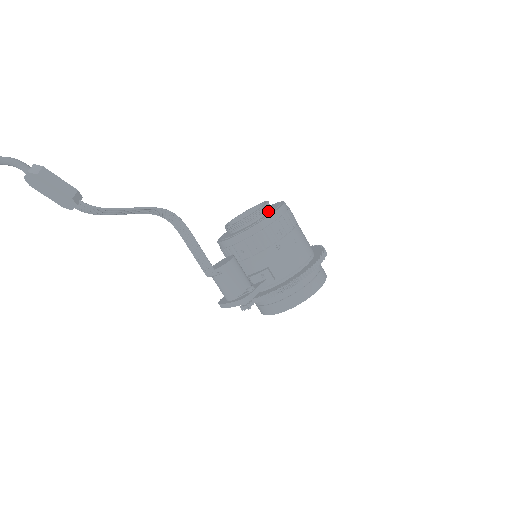
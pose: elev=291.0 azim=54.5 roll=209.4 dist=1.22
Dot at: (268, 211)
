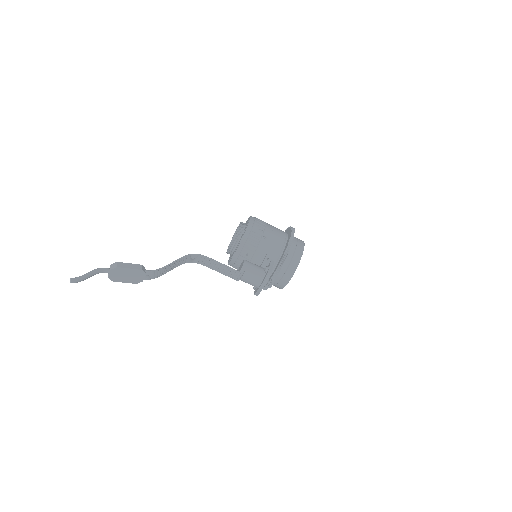
Dot at: (245, 226)
